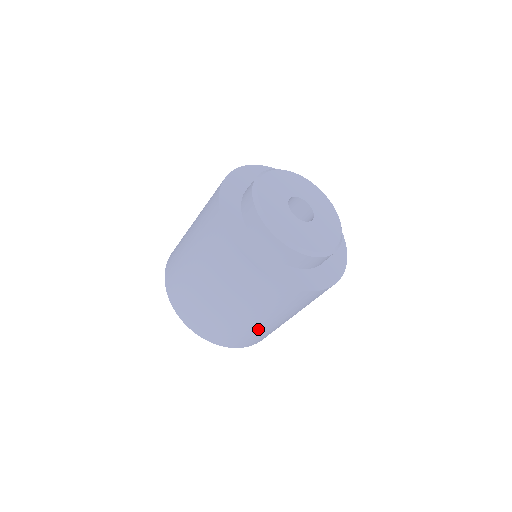
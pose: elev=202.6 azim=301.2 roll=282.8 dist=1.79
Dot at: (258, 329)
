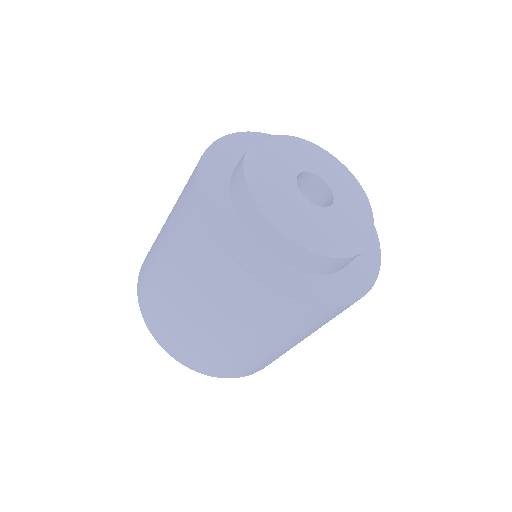
Dot at: occluded
